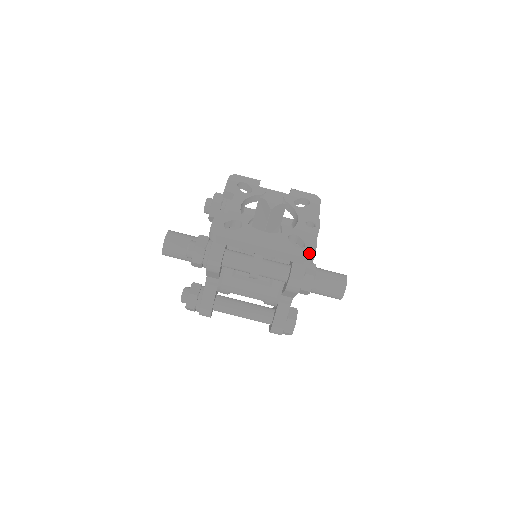
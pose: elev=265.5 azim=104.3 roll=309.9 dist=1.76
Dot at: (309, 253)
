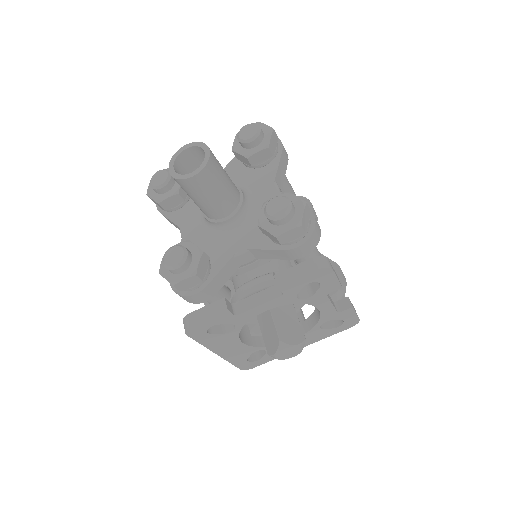
Dot at: (249, 367)
